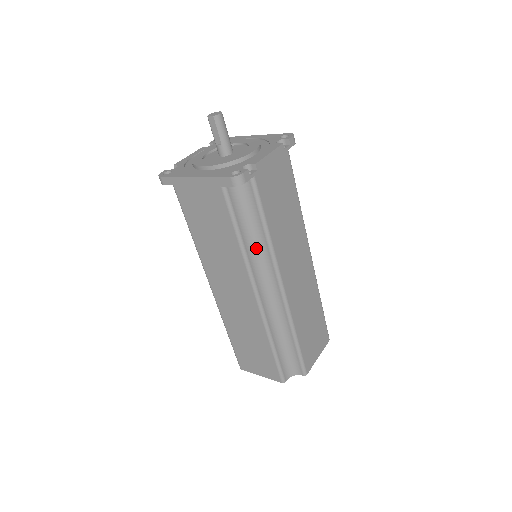
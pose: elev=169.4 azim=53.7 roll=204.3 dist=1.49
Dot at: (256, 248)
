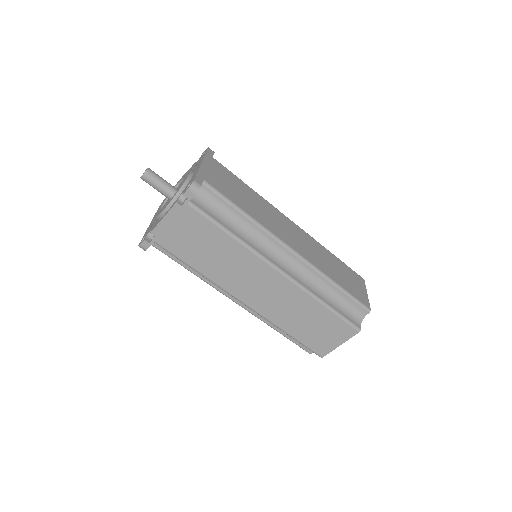
Dot at: occluded
